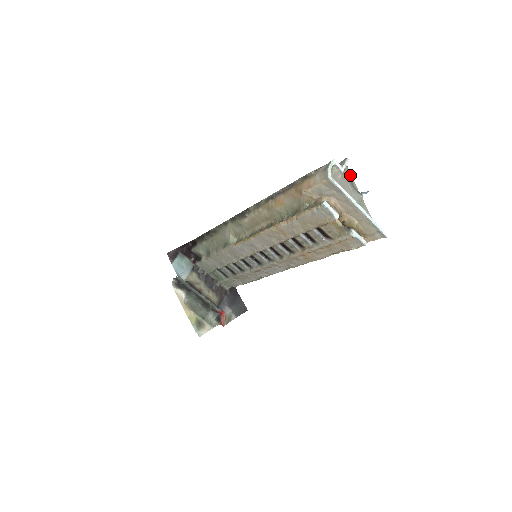
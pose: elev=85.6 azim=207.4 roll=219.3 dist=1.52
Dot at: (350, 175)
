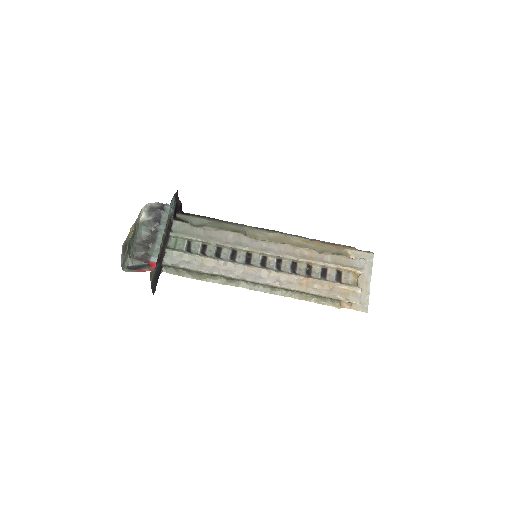
Dot at: occluded
